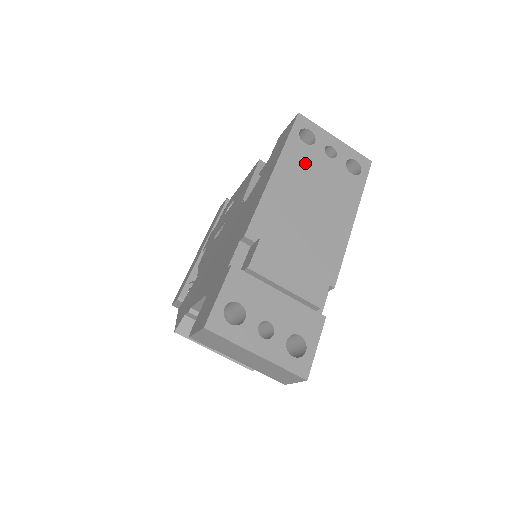
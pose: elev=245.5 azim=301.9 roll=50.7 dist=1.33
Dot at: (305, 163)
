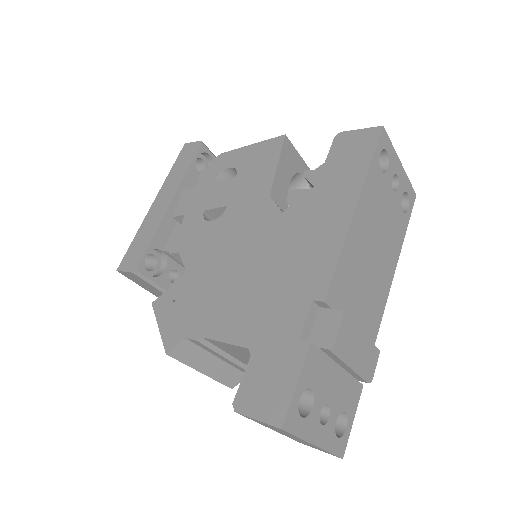
Dot at: (378, 198)
